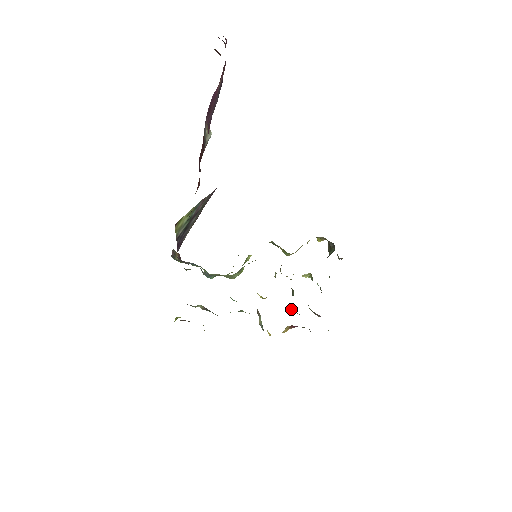
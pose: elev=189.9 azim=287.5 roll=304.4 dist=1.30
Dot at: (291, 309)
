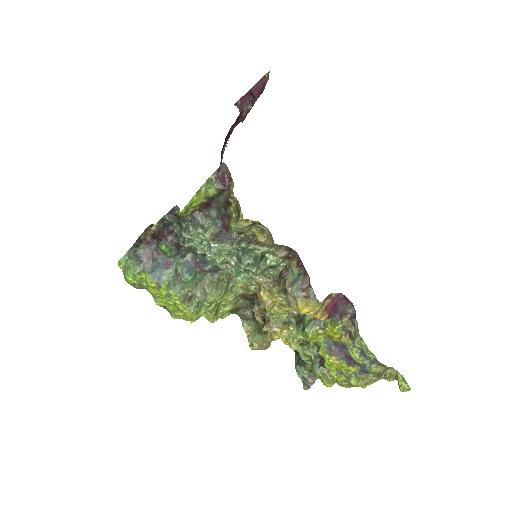
Dot at: (308, 323)
